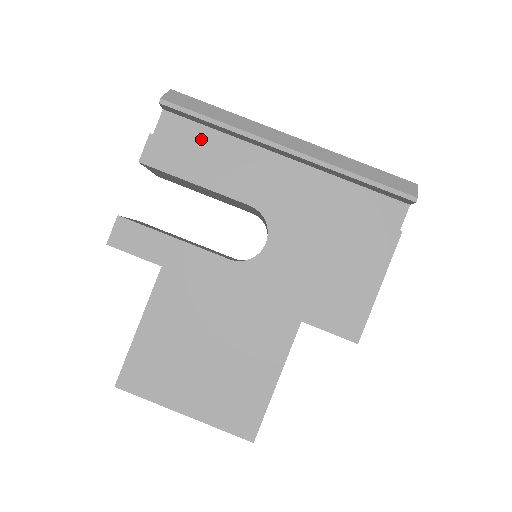
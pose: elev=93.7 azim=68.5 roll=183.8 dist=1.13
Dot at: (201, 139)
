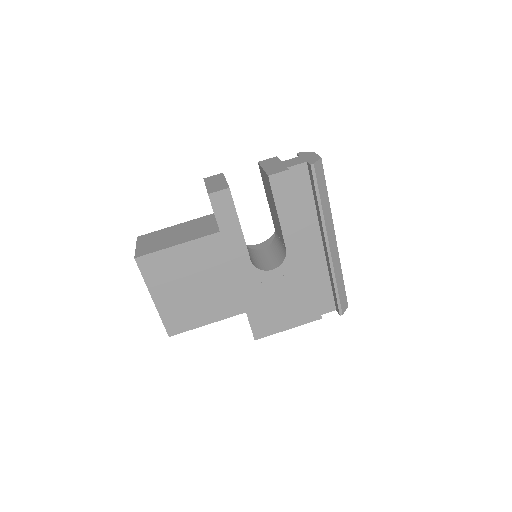
Dot at: (304, 195)
